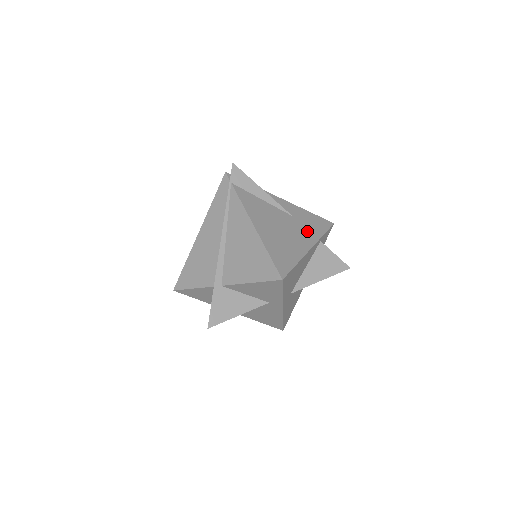
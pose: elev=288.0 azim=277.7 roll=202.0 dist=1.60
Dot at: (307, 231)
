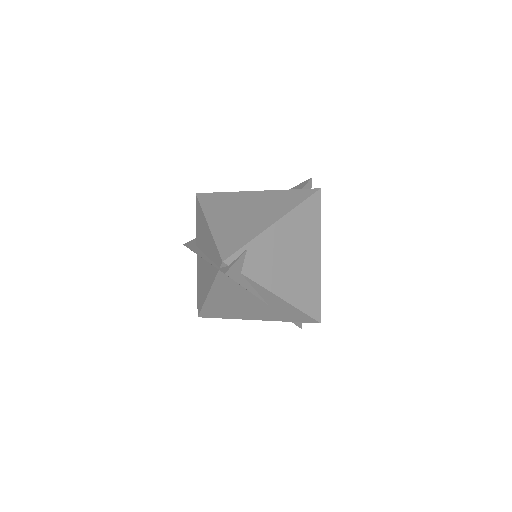
Dot at: (270, 315)
